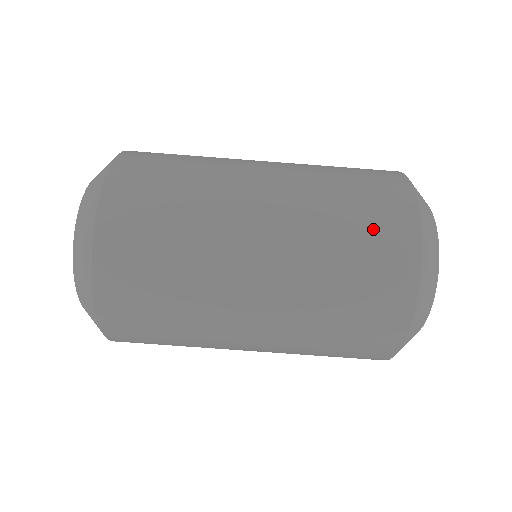
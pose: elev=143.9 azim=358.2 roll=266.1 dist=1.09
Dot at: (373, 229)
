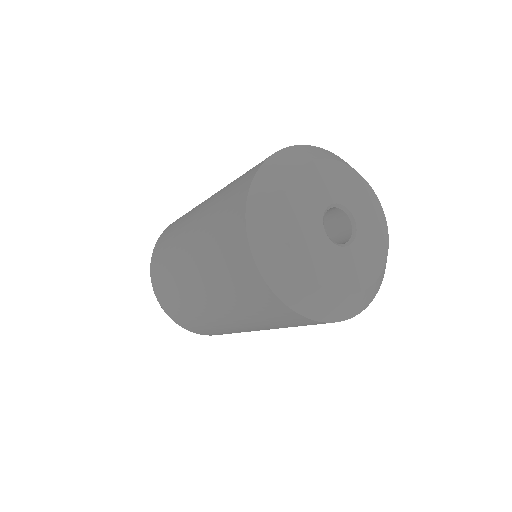
Dot at: (272, 316)
